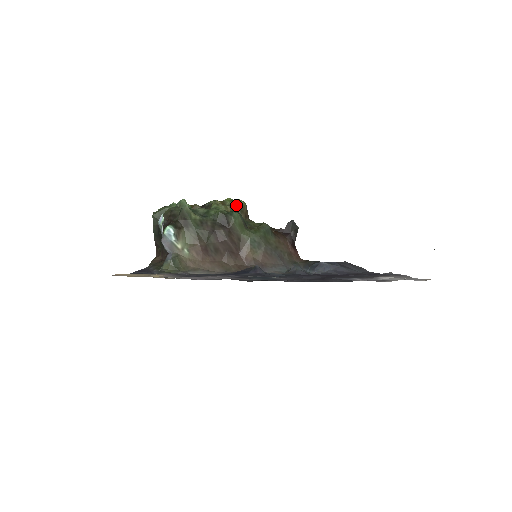
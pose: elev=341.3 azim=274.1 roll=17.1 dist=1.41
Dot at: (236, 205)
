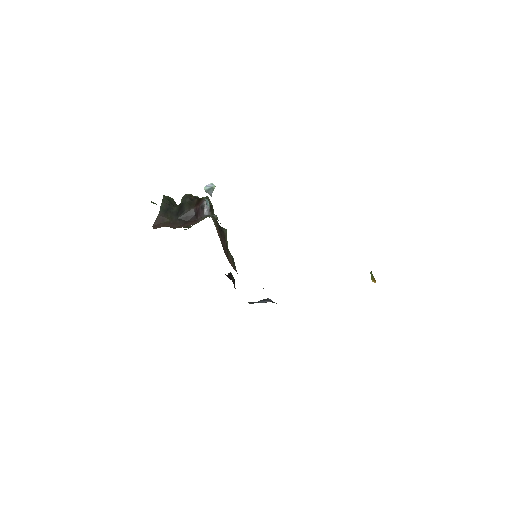
Dot at: occluded
